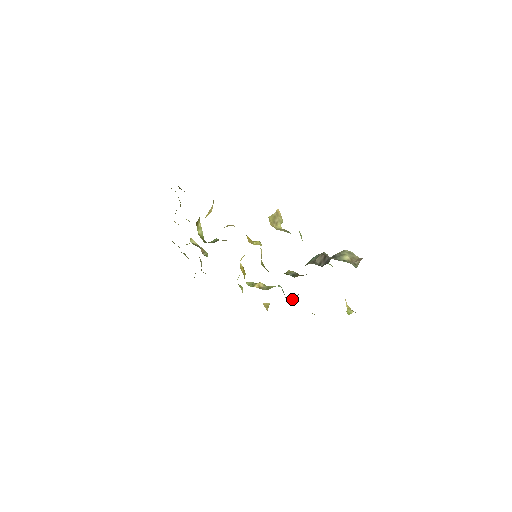
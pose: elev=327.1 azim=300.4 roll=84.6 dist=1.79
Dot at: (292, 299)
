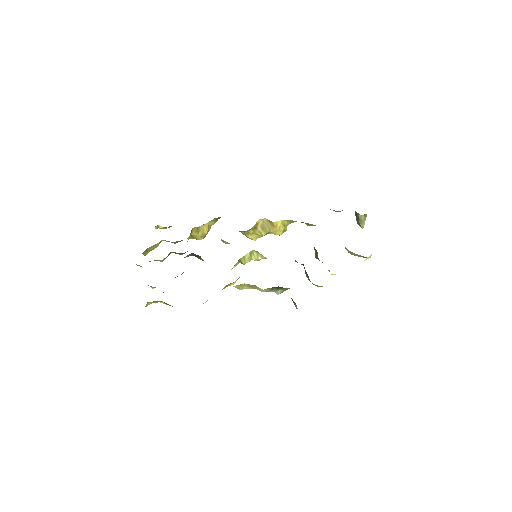
Dot at: occluded
